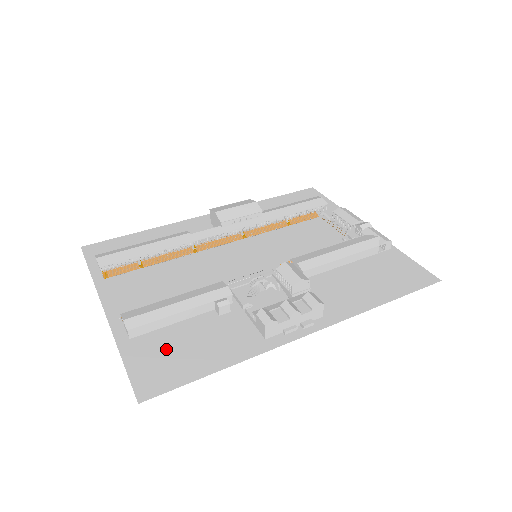
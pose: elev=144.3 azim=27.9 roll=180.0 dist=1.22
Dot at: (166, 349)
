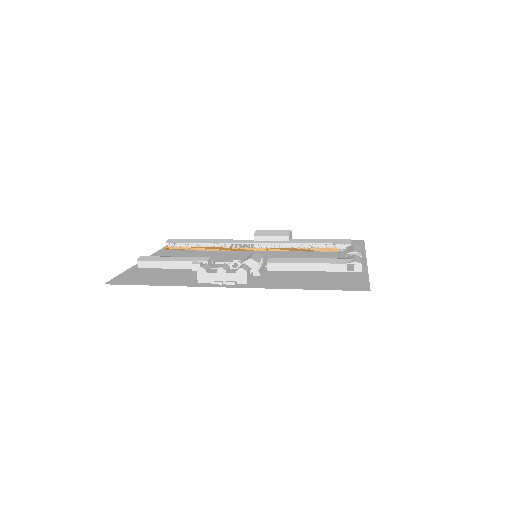
Dot at: (146, 274)
